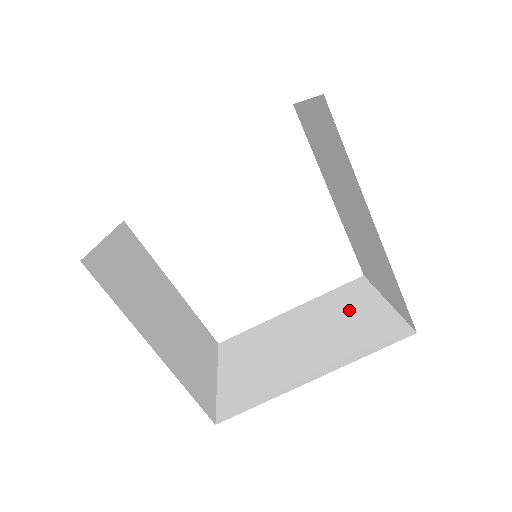
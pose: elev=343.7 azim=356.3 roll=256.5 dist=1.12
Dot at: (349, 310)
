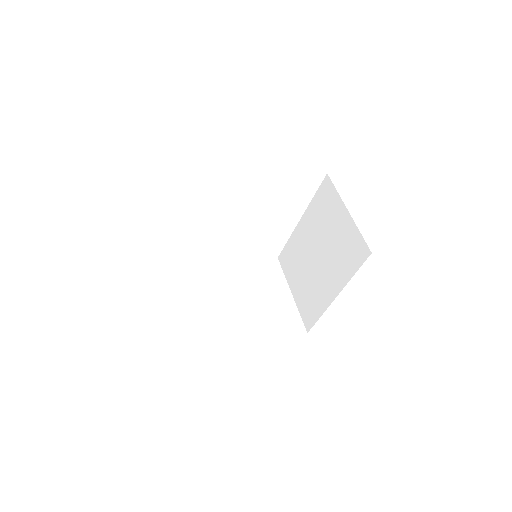
Dot at: (332, 223)
